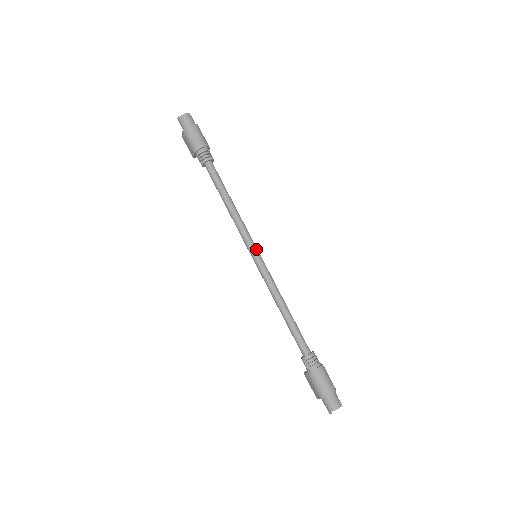
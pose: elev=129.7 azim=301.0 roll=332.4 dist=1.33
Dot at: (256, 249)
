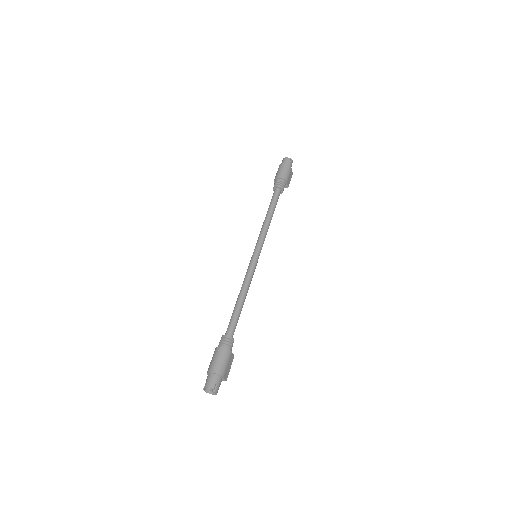
Dot at: (258, 250)
